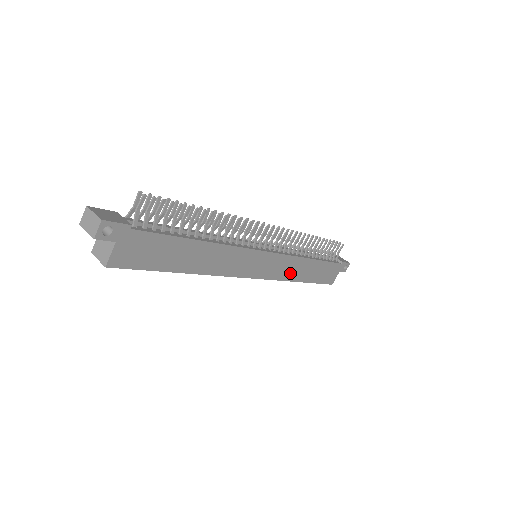
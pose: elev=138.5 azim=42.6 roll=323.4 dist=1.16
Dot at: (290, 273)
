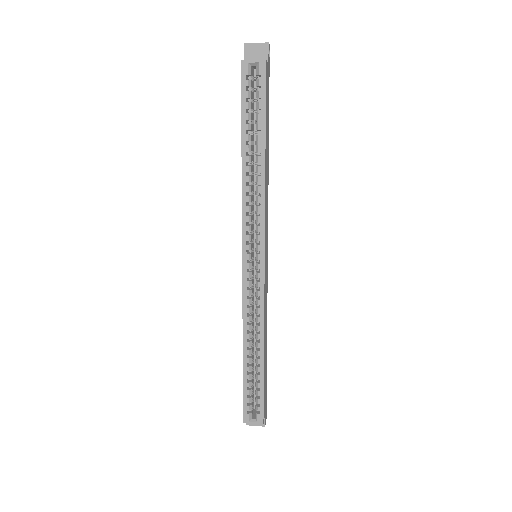
Dot at: (265, 318)
